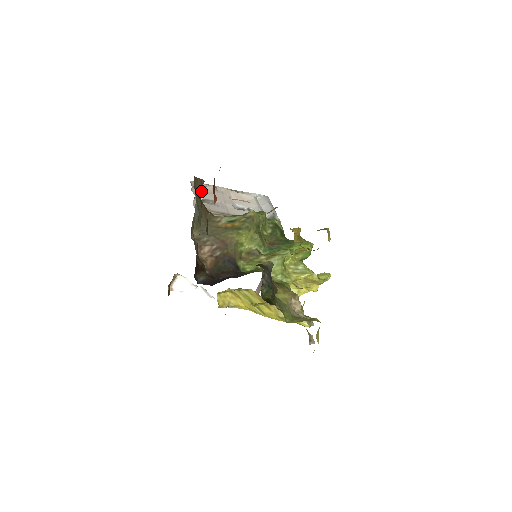
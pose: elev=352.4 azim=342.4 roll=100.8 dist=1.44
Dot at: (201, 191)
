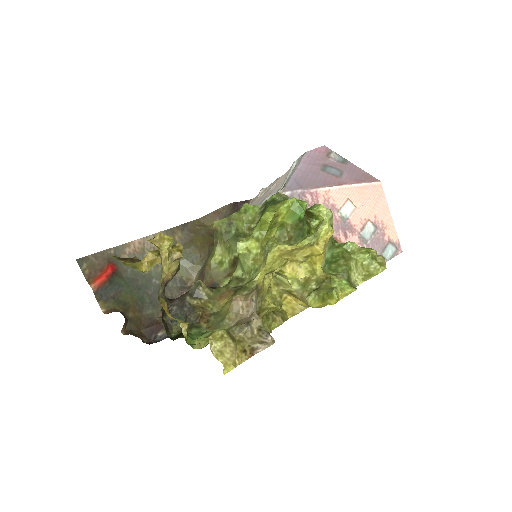
Dot at: occluded
